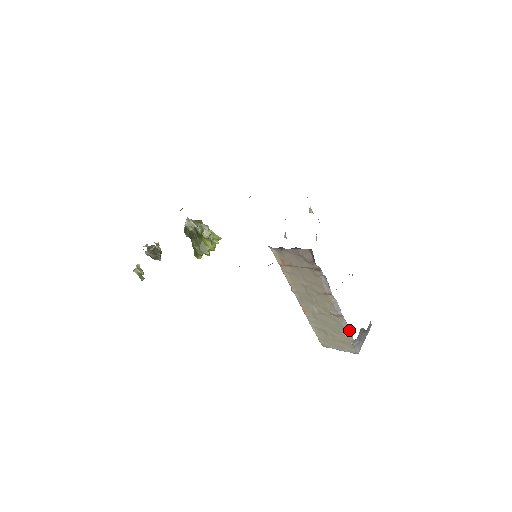
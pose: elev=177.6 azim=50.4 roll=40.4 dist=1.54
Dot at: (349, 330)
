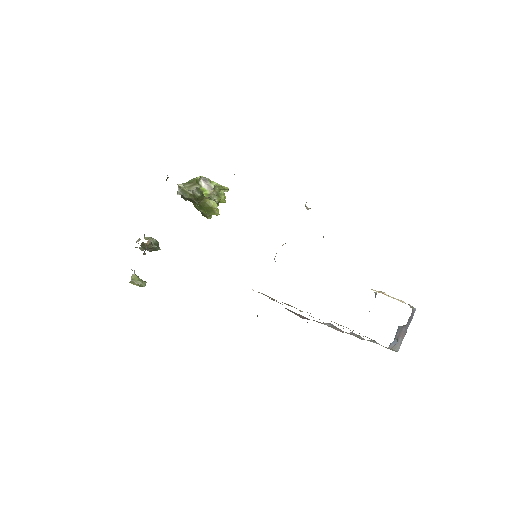
Dot at: (379, 344)
